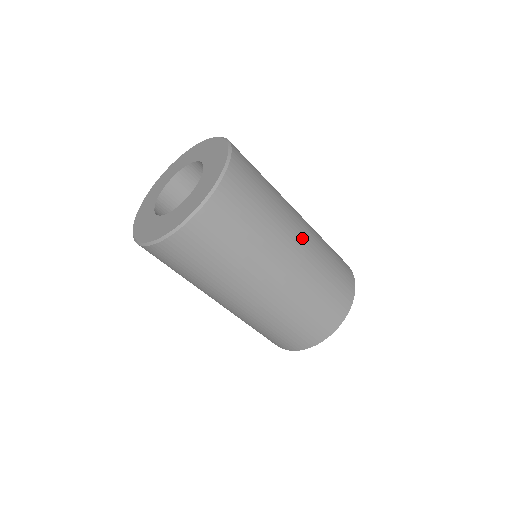
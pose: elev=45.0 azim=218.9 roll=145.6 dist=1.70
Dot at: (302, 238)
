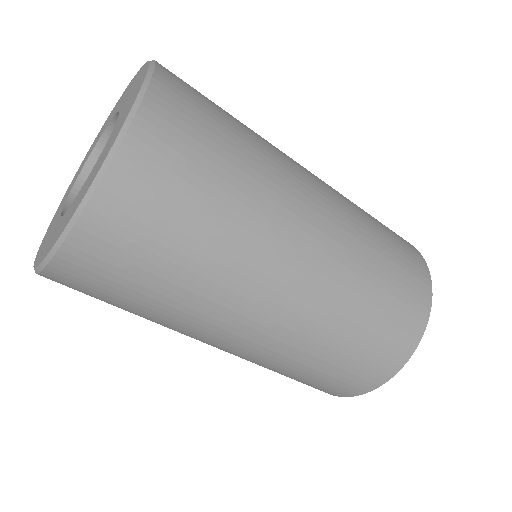
Dot at: (316, 179)
